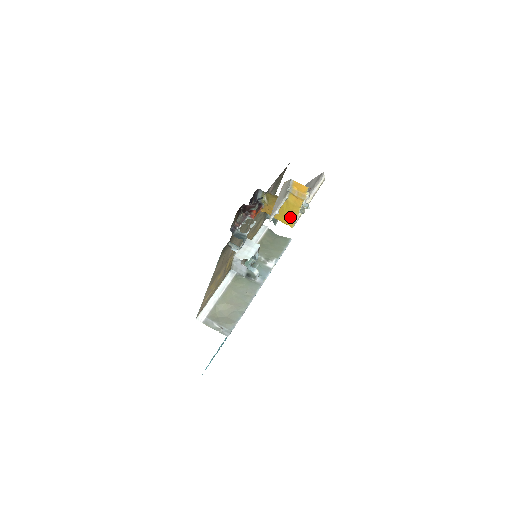
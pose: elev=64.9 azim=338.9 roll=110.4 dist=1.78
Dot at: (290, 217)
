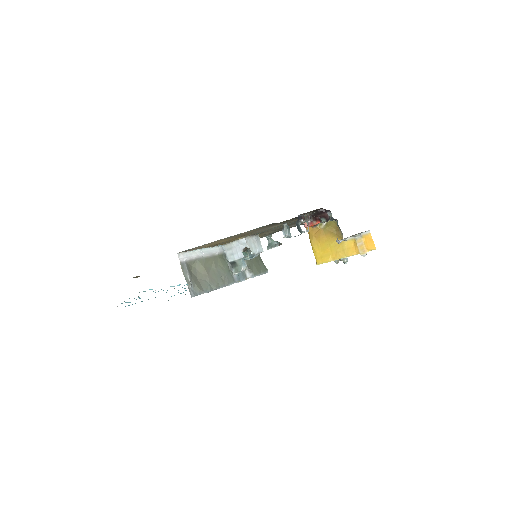
Dot at: (328, 255)
